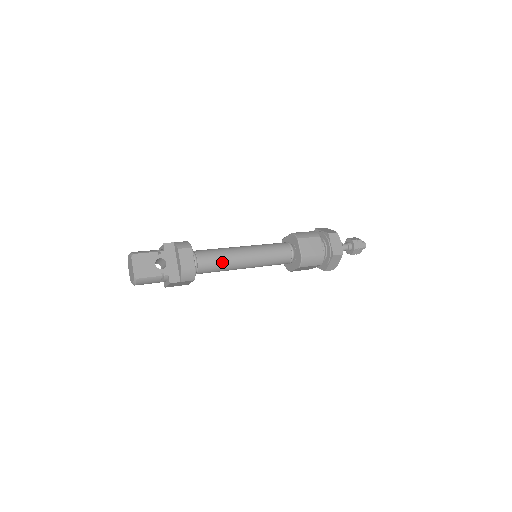
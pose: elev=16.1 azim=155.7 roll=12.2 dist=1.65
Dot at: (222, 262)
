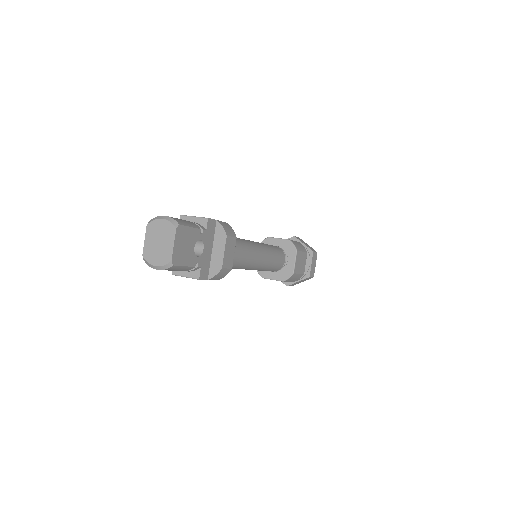
Dot at: (243, 261)
